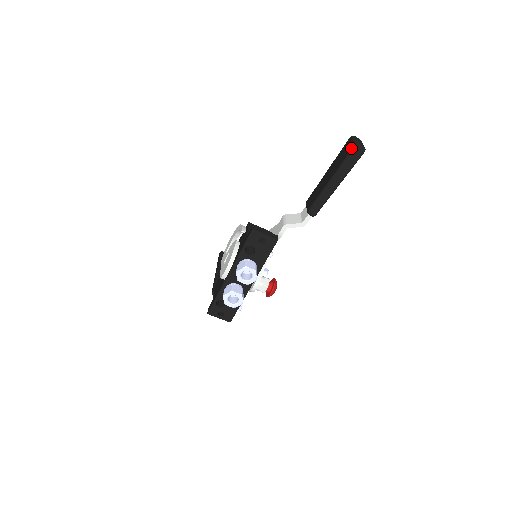
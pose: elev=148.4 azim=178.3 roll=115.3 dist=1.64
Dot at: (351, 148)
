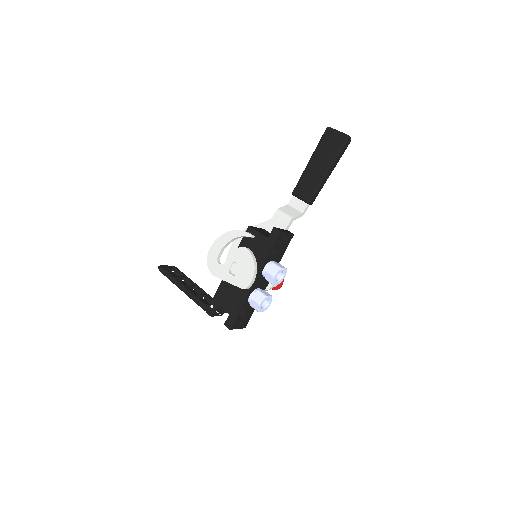
Dot at: (343, 139)
